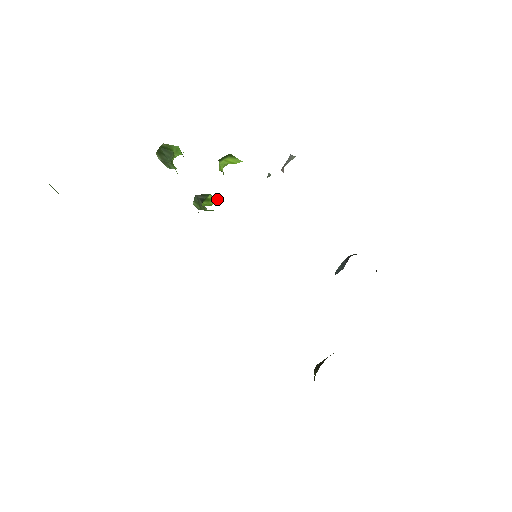
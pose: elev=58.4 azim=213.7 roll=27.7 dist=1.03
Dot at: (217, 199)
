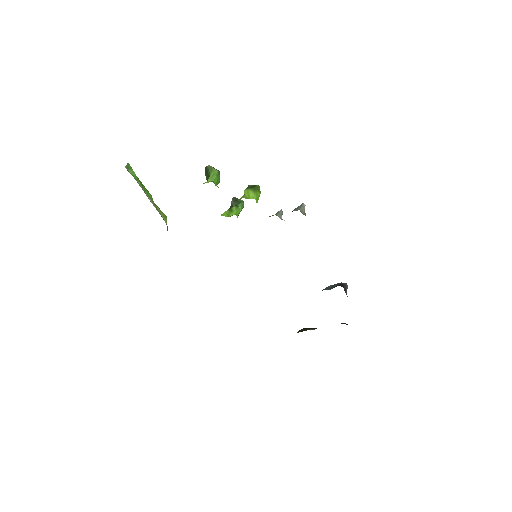
Dot at: (235, 213)
